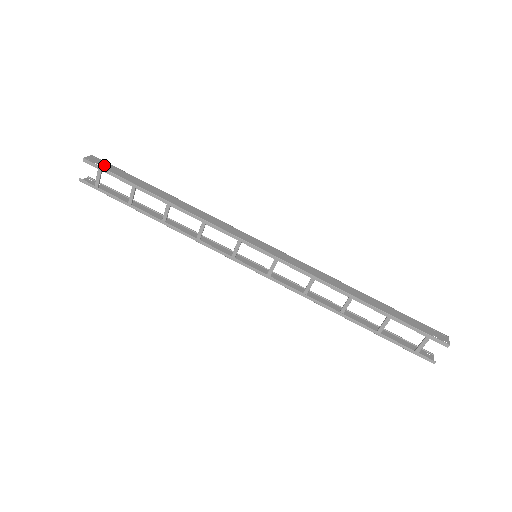
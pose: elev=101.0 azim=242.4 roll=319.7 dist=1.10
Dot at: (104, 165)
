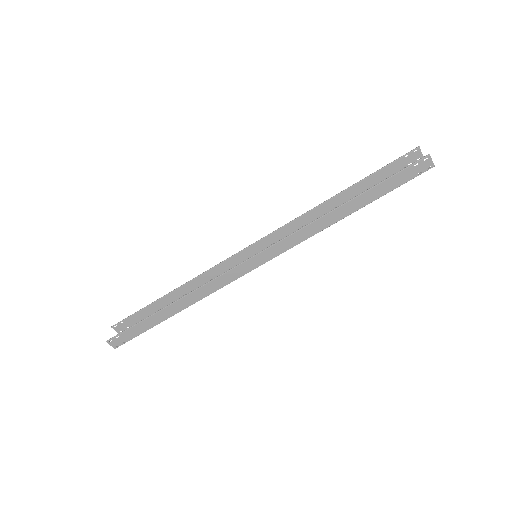
Dot at: (125, 338)
